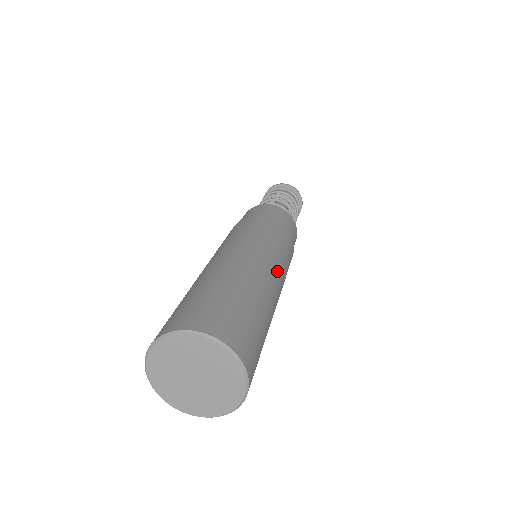
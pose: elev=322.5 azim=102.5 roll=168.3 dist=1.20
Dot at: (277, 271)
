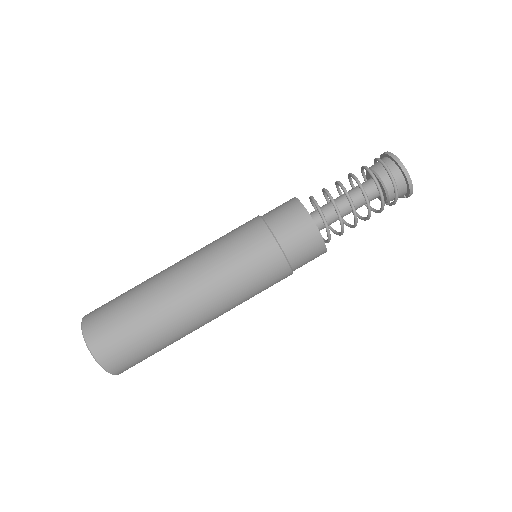
Dot at: (221, 311)
